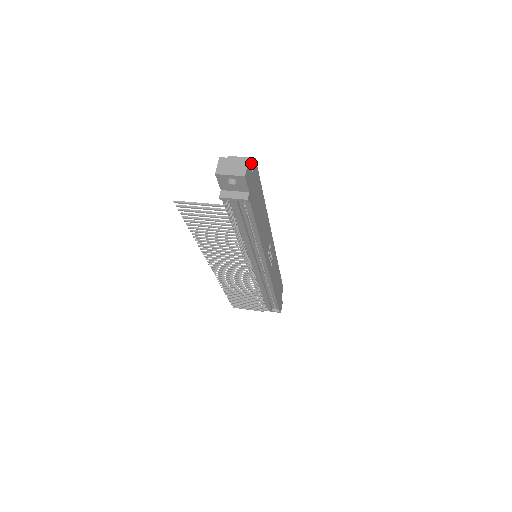
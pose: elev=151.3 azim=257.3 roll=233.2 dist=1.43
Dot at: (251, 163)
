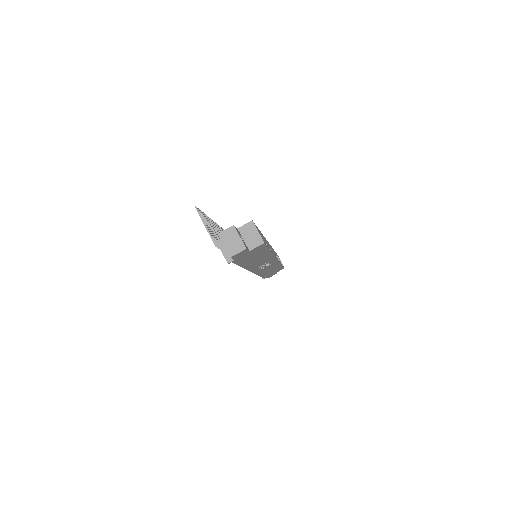
Dot at: (257, 243)
